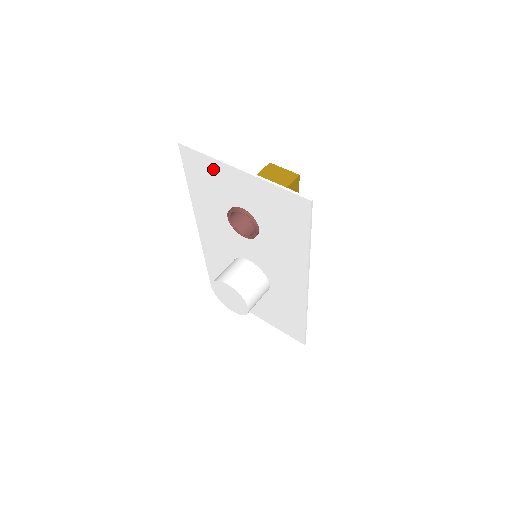
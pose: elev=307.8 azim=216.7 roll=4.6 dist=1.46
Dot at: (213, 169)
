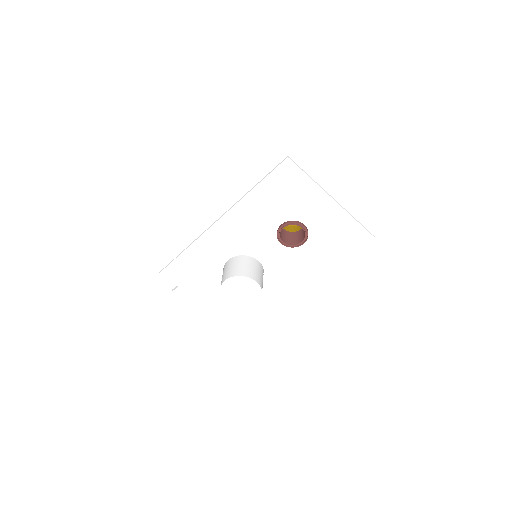
Dot at: (305, 189)
